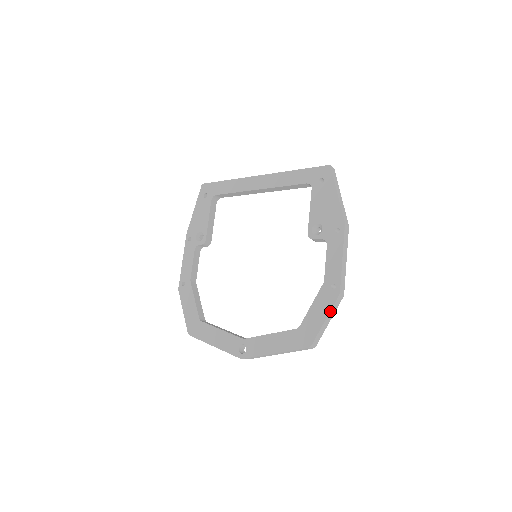
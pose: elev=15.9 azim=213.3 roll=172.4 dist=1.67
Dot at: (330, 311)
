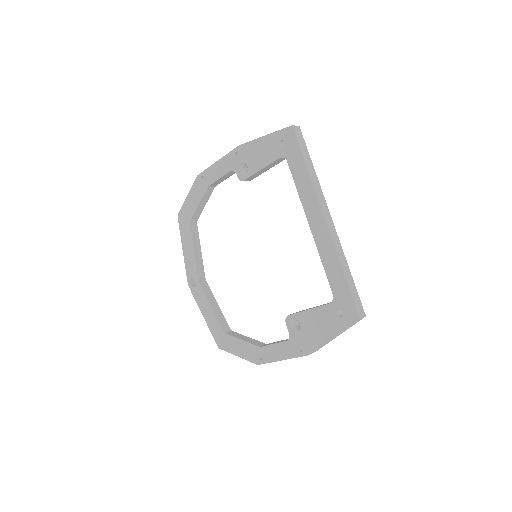
Dot at: (245, 359)
